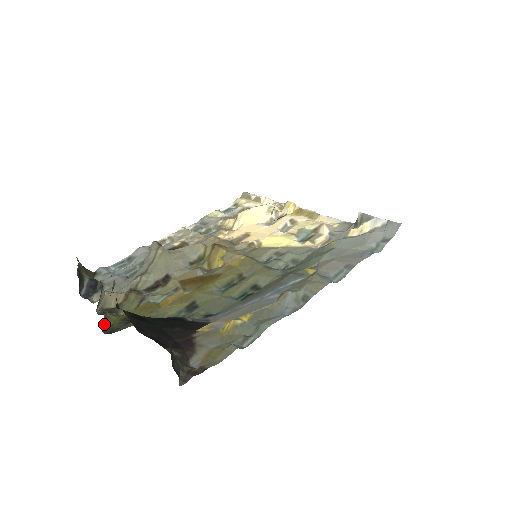
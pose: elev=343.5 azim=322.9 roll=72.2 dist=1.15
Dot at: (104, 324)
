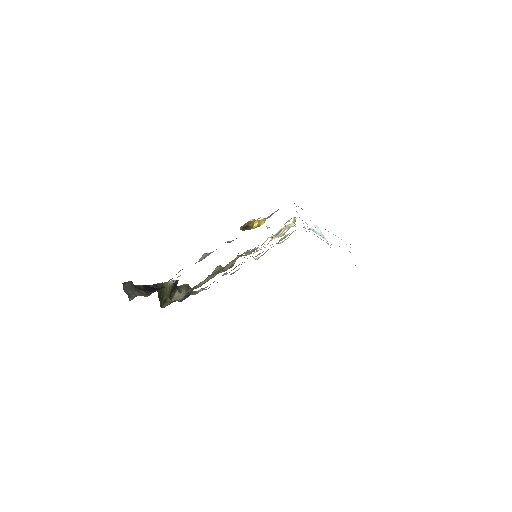
Dot at: (166, 305)
